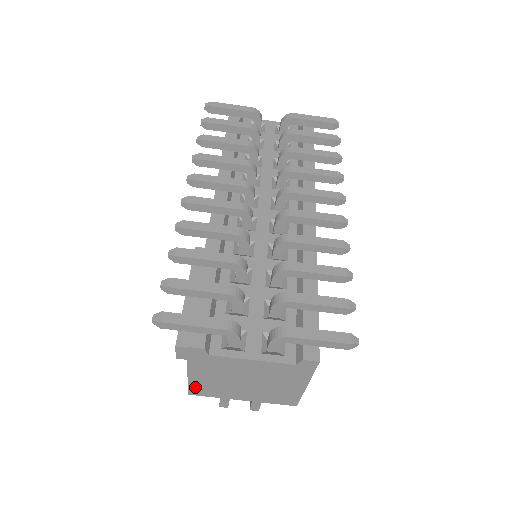
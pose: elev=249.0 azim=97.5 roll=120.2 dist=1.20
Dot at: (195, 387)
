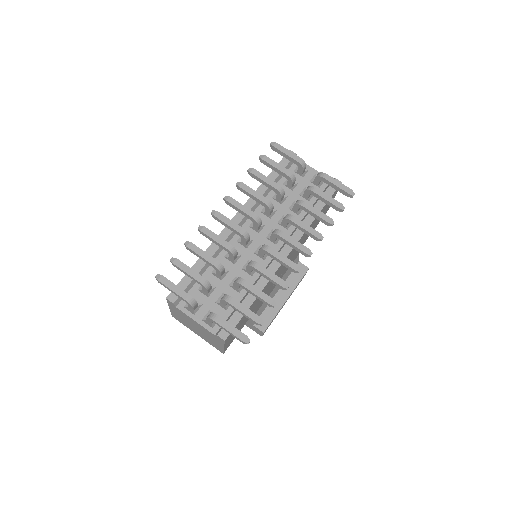
Dot at: (174, 315)
